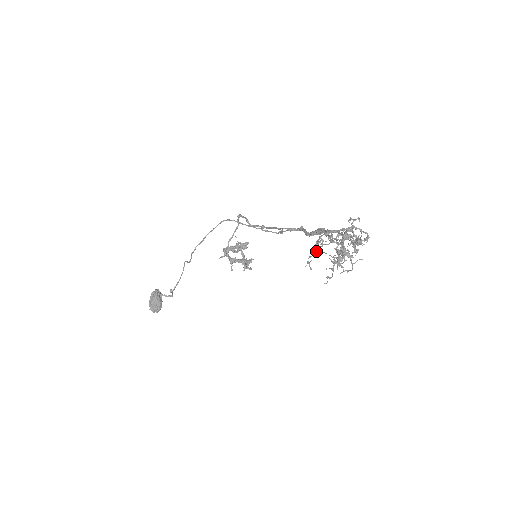
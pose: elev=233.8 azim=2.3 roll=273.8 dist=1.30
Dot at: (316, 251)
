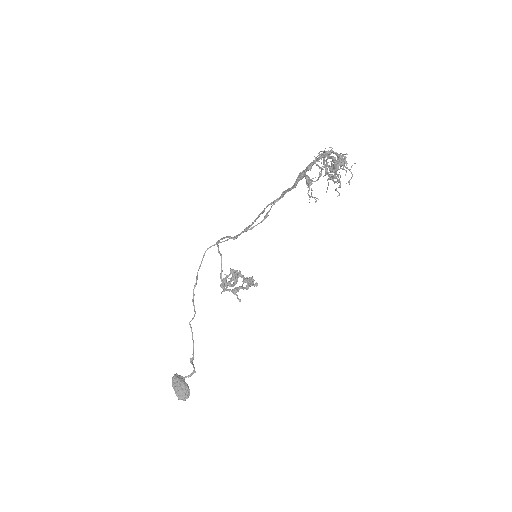
Dot at: (310, 183)
